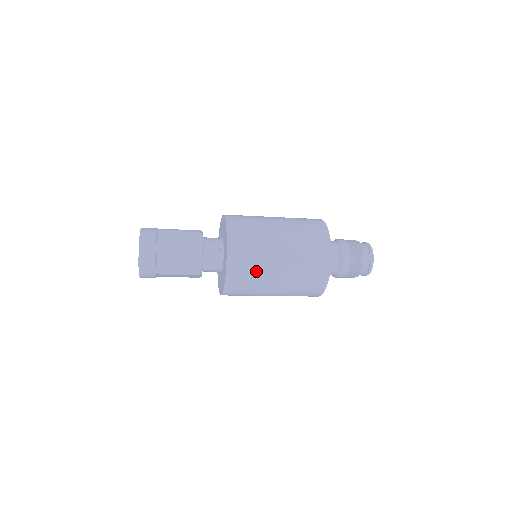
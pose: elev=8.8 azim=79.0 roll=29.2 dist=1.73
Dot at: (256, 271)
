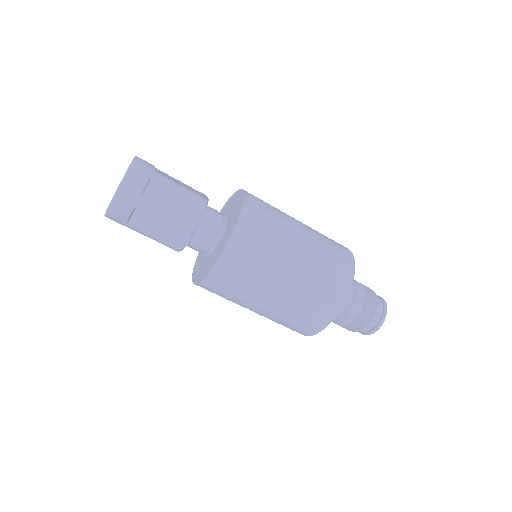
Dot at: (271, 243)
